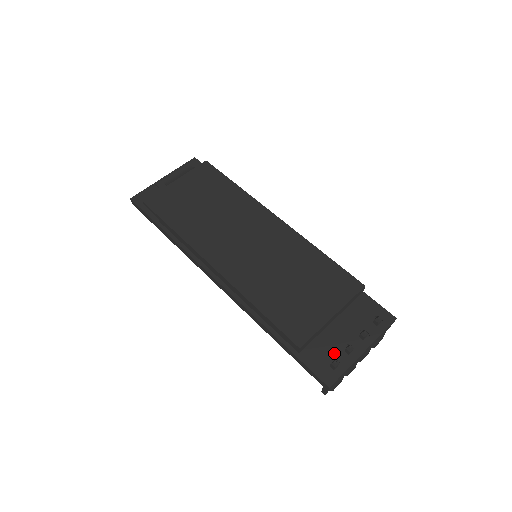
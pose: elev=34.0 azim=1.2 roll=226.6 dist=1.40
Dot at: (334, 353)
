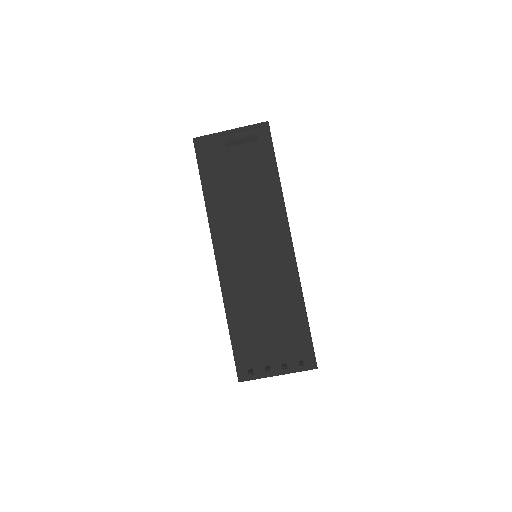
Dot at: (258, 364)
